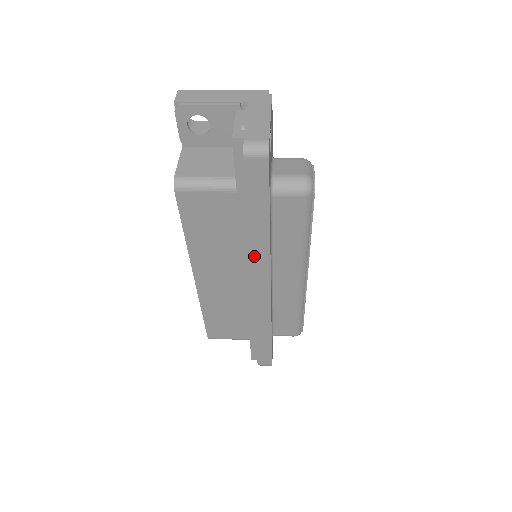
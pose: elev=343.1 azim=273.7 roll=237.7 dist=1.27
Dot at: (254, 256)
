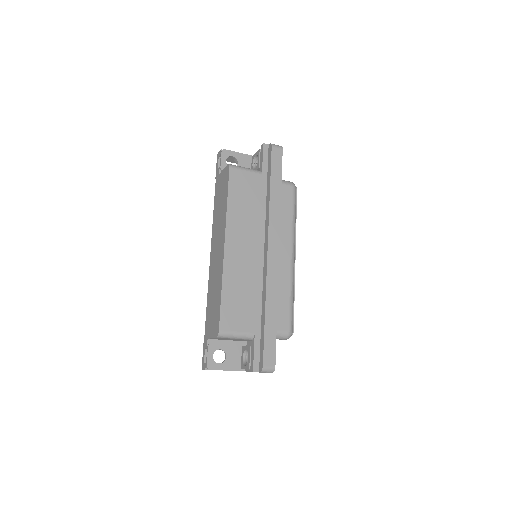
Dot at: (271, 216)
